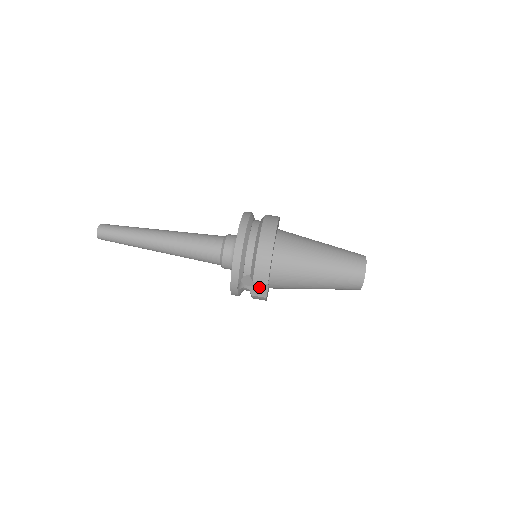
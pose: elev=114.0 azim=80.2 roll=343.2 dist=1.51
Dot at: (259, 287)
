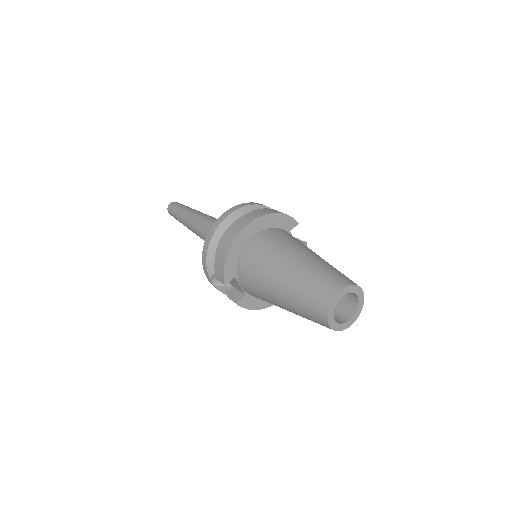
Dot at: (239, 290)
